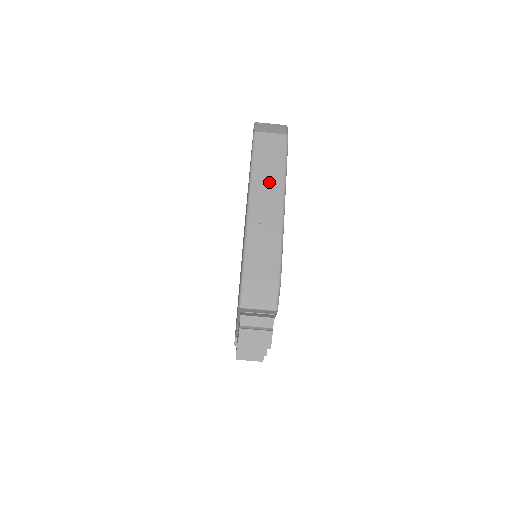
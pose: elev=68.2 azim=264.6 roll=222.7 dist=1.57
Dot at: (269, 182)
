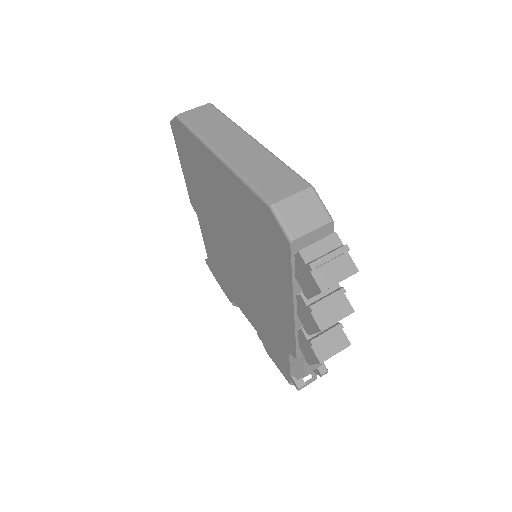
Dot at: (225, 134)
